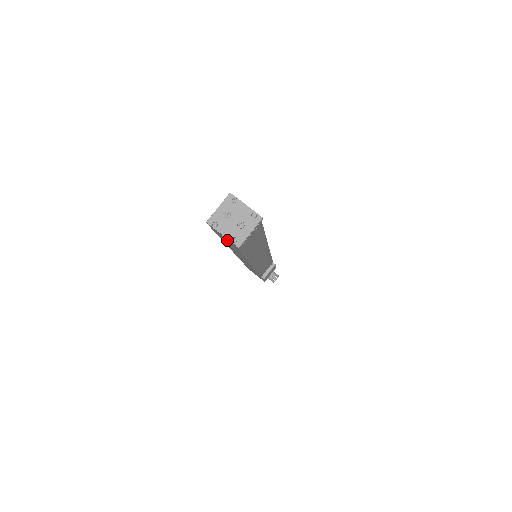
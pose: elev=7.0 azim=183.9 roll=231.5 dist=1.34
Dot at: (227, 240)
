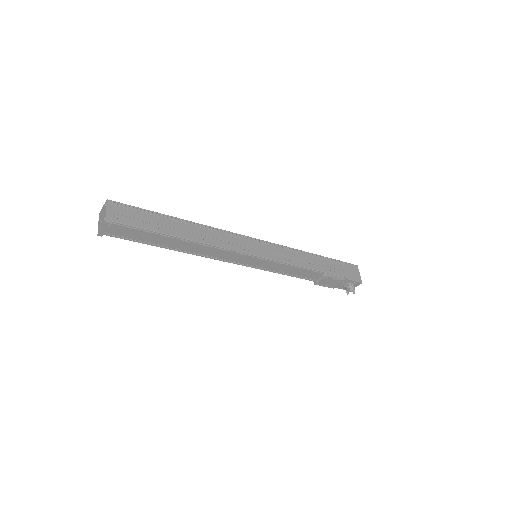
Dot at: occluded
